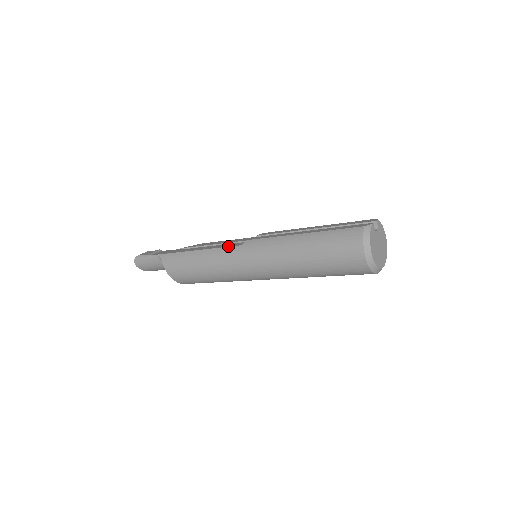
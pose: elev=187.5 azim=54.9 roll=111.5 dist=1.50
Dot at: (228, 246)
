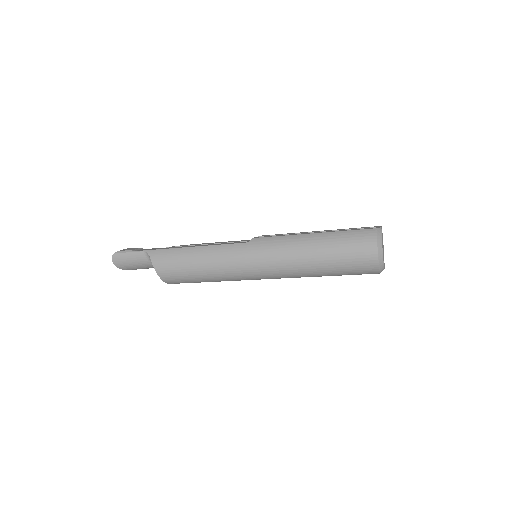
Dot at: (232, 243)
